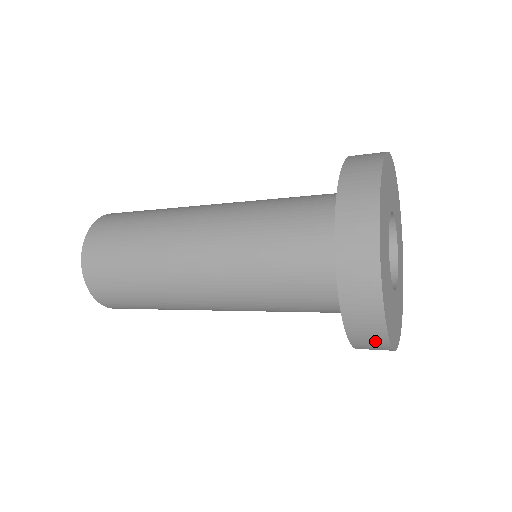
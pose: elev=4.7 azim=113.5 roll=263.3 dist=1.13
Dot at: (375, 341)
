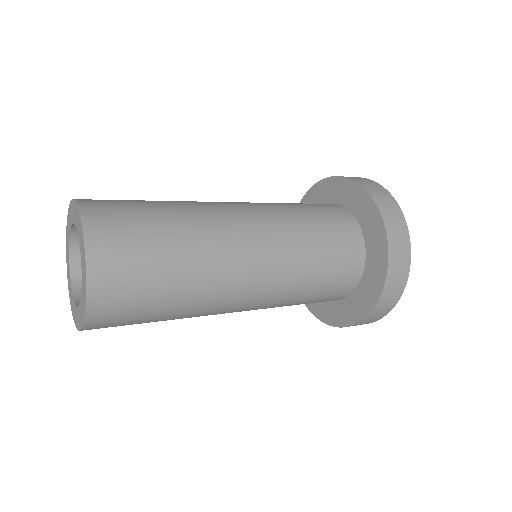
Dot at: (396, 292)
